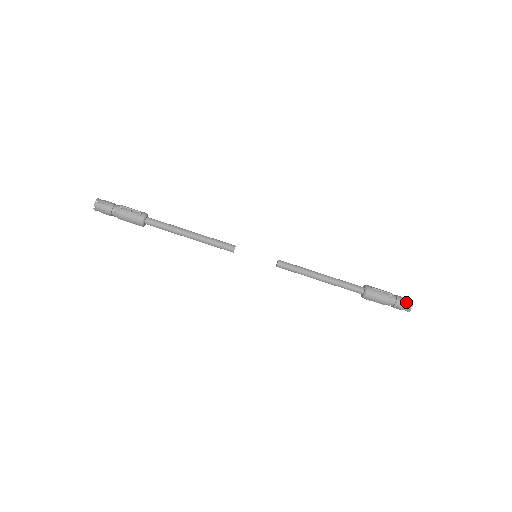
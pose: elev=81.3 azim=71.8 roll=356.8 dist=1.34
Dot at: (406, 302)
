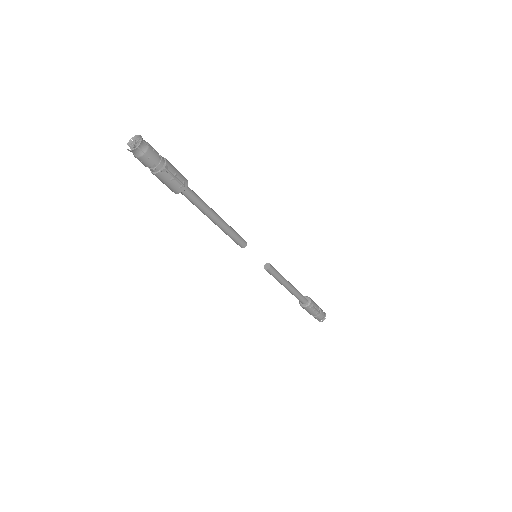
Dot at: (322, 318)
